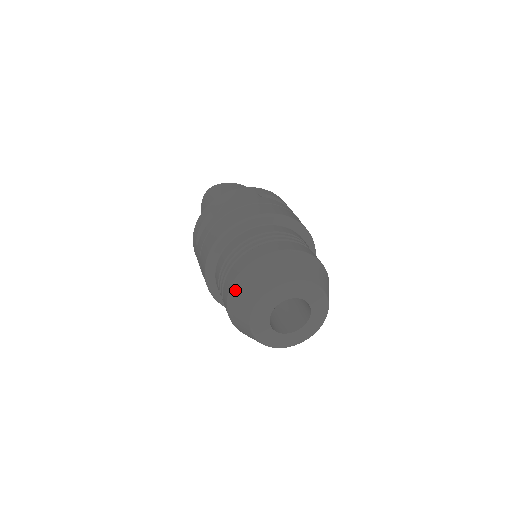
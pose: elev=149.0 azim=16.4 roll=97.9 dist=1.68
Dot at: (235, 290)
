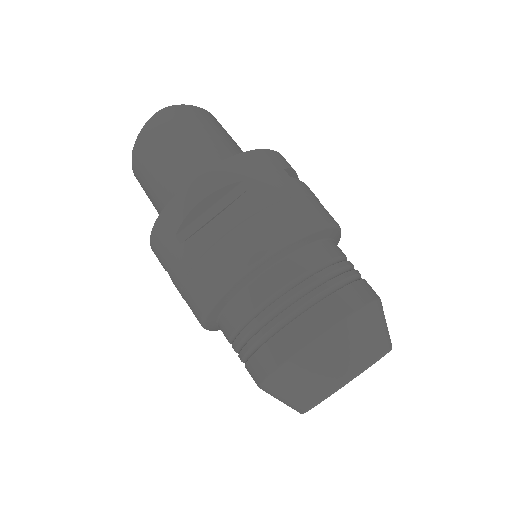
Dot at: (301, 363)
